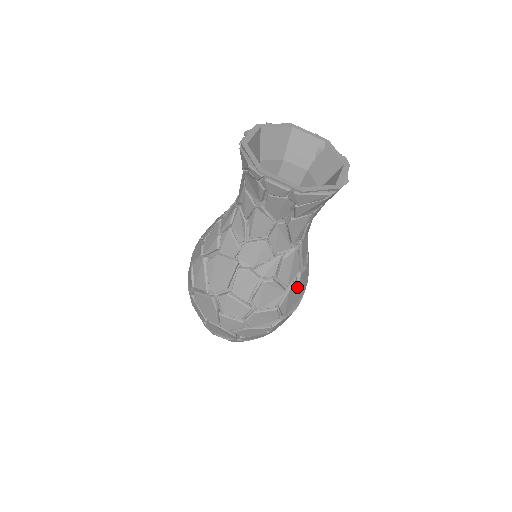
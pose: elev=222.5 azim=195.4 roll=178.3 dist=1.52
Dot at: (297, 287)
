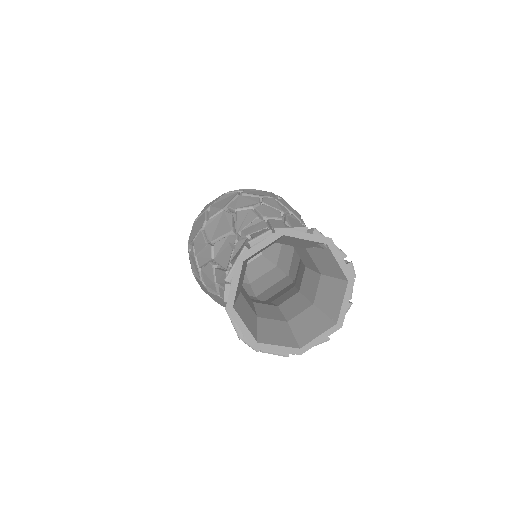
Dot at: occluded
